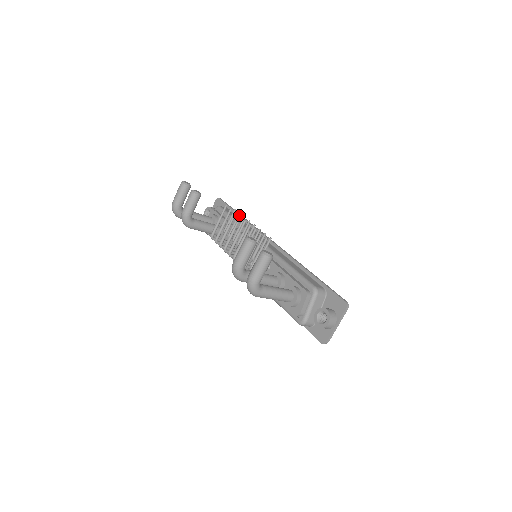
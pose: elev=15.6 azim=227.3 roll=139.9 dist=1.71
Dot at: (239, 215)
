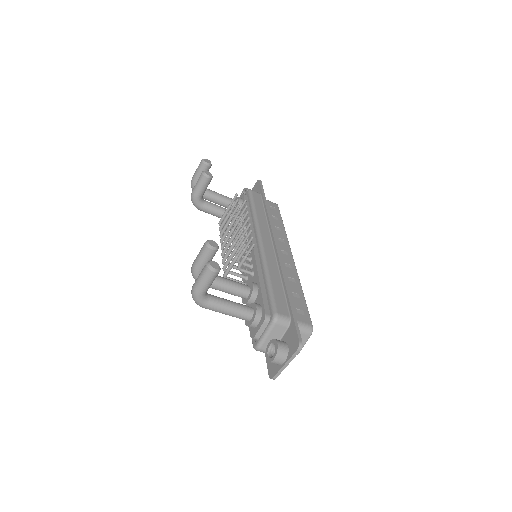
Dot at: (245, 208)
